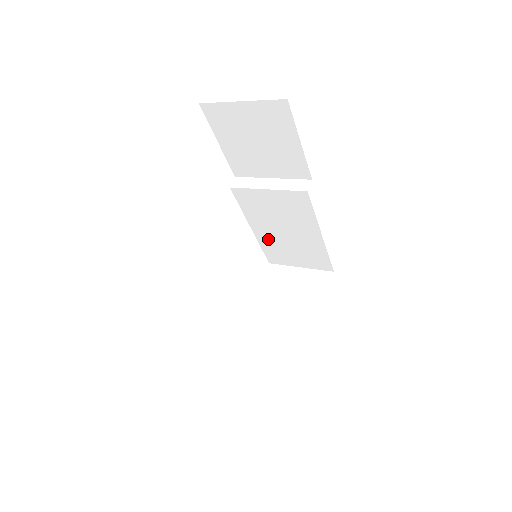
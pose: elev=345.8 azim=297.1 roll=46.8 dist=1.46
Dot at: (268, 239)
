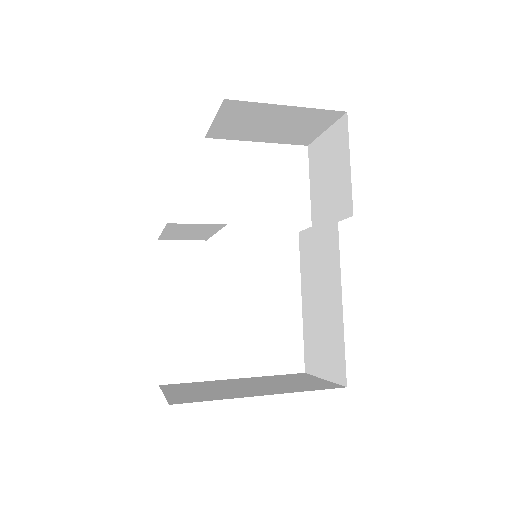
Dot at: (309, 318)
